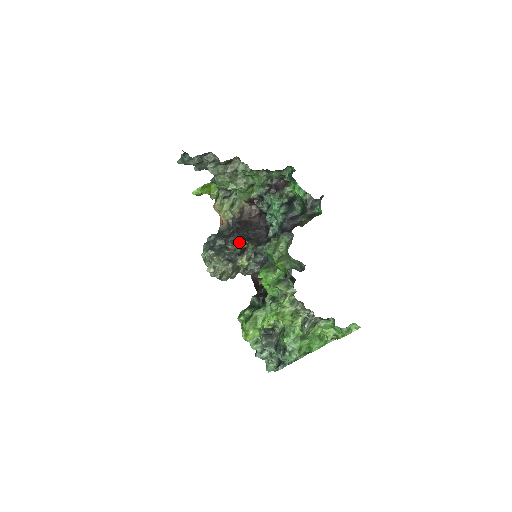
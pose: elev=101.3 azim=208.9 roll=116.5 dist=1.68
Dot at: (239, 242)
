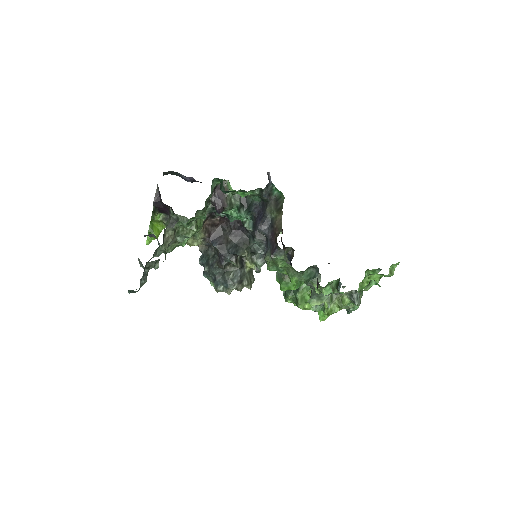
Dot at: (234, 264)
